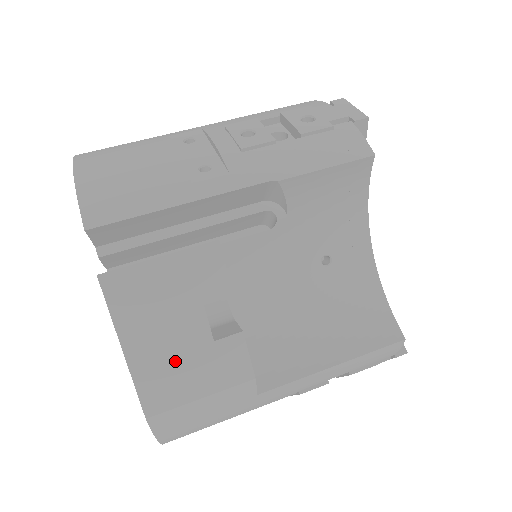
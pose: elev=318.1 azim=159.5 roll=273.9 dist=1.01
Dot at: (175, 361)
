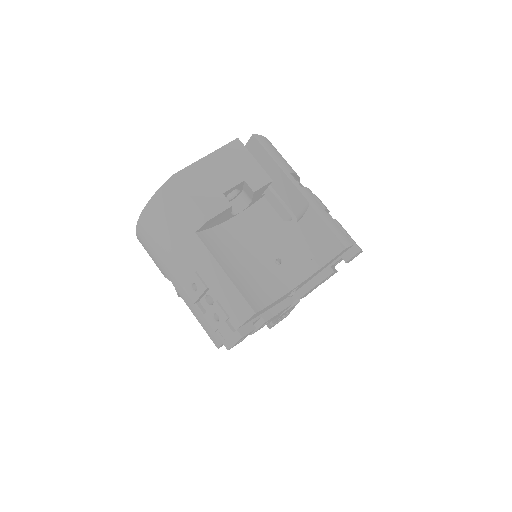
Dot at: (207, 179)
